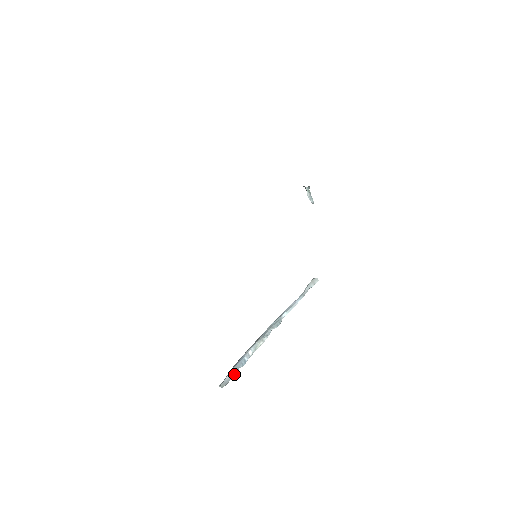
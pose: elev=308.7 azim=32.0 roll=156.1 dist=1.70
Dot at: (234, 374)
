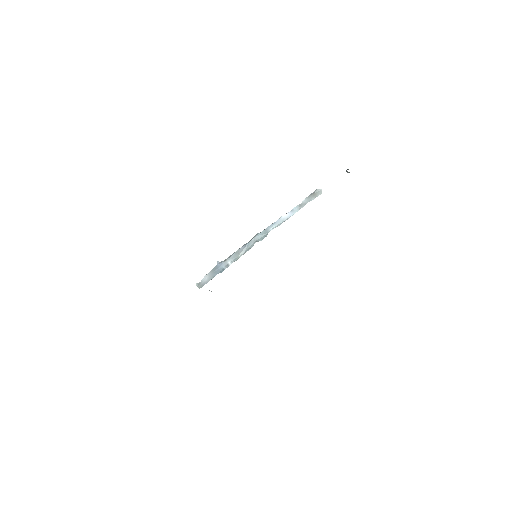
Dot at: (211, 279)
